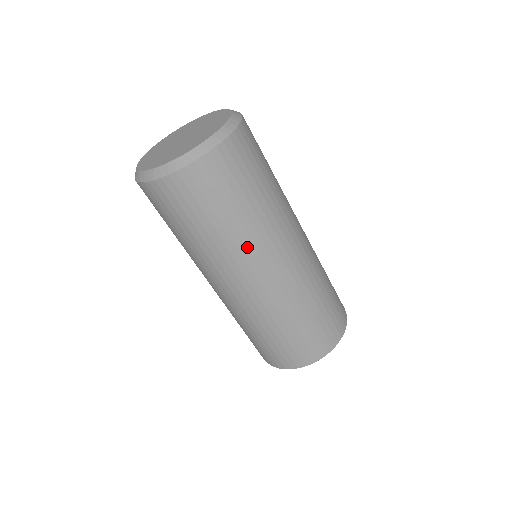
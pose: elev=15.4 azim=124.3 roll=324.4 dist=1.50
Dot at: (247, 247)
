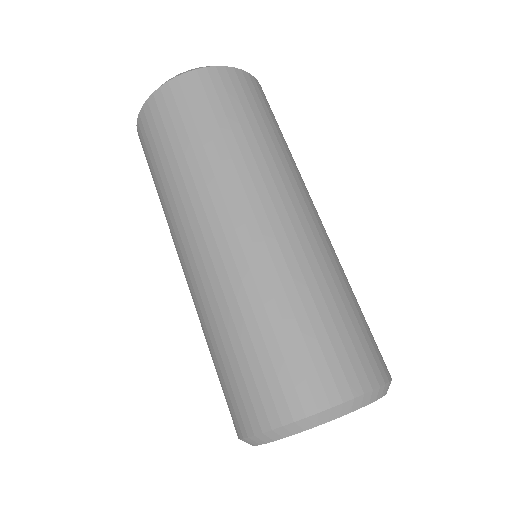
Dot at: (217, 179)
